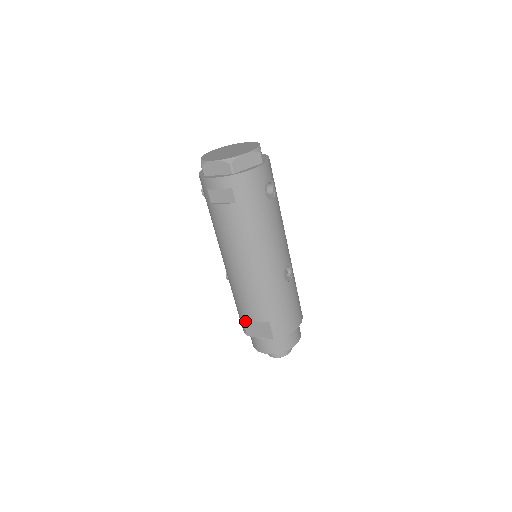
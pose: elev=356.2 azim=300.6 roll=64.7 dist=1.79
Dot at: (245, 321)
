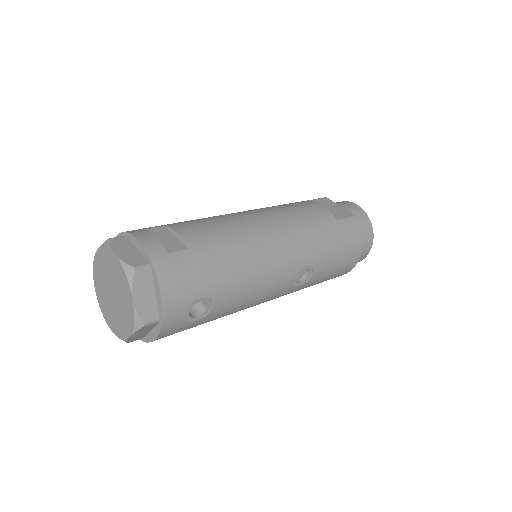
Dot at: occluded
